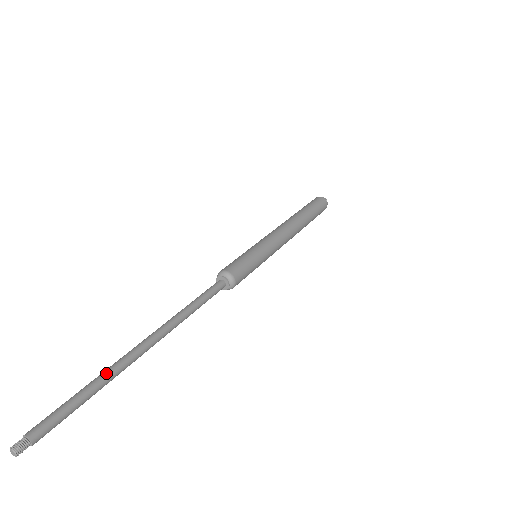
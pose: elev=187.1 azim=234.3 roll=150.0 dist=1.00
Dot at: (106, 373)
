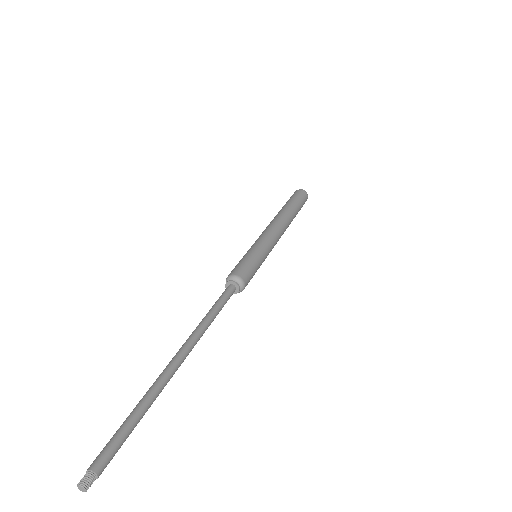
Dot at: (149, 394)
